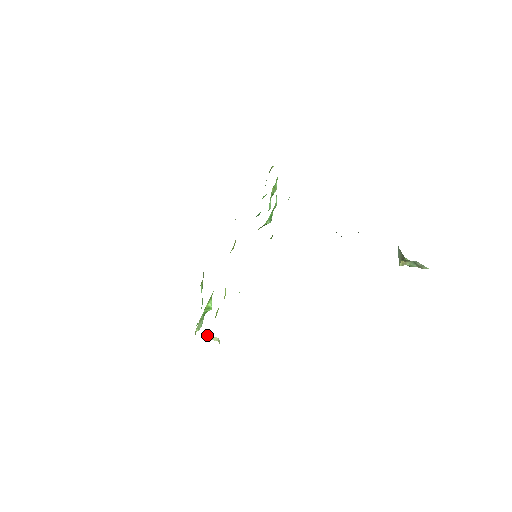
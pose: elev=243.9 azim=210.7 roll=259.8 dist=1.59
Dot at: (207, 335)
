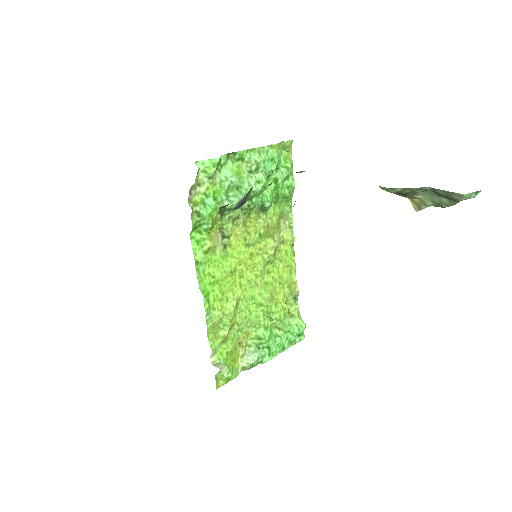
Dot at: (213, 360)
